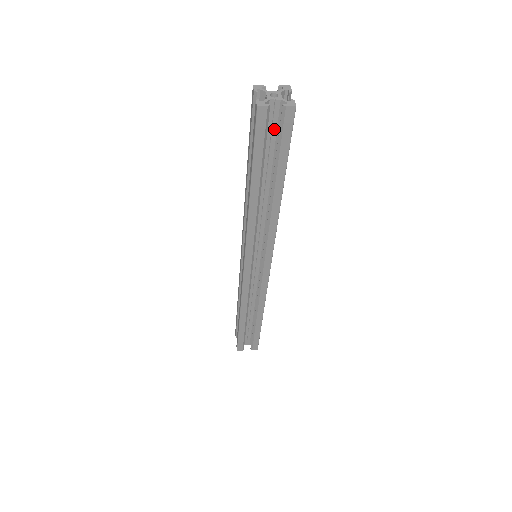
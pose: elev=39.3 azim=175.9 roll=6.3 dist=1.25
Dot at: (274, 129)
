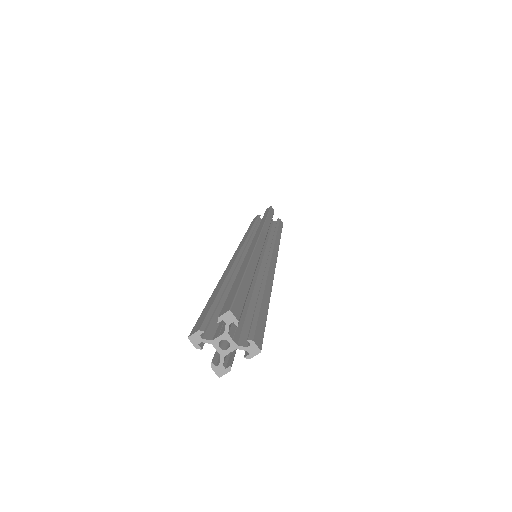
Dot at: occluded
